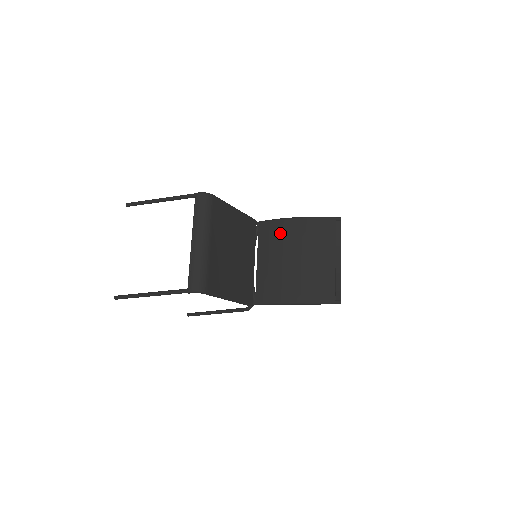
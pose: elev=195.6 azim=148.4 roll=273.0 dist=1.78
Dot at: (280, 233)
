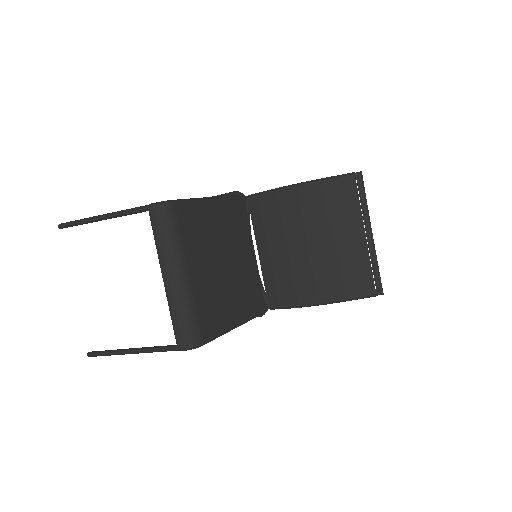
Dot at: (280, 210)
